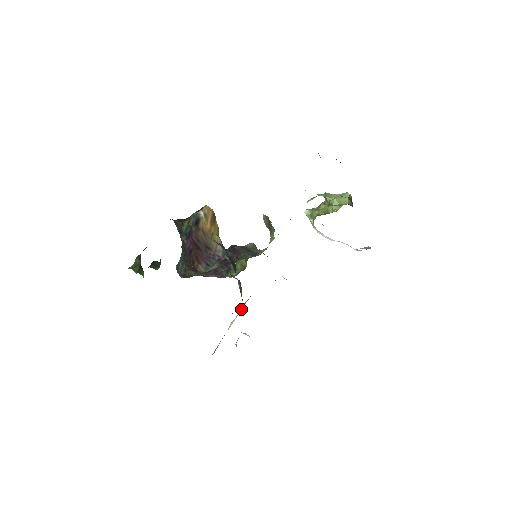
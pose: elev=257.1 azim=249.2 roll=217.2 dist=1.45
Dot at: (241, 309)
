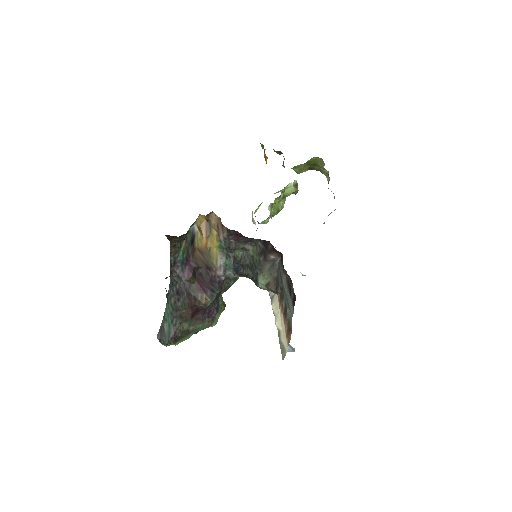
Dot at: (277, 305)
